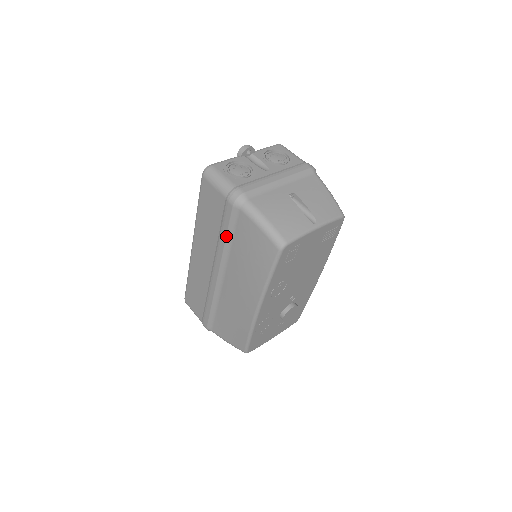
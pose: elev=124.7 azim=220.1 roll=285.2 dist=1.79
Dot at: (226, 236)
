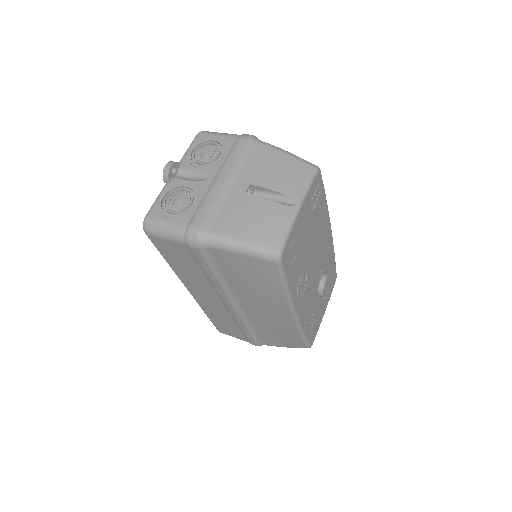
Dot at: (214, 275)
